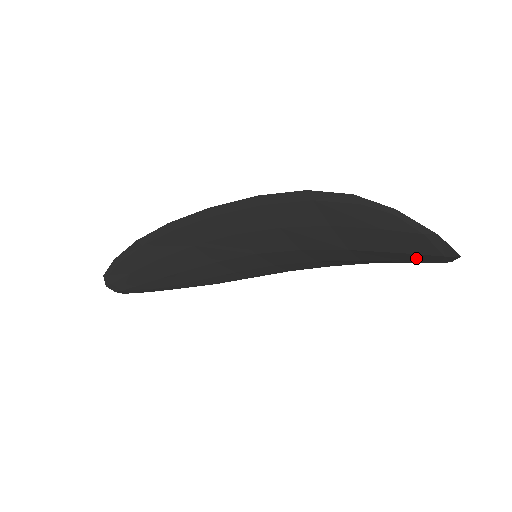
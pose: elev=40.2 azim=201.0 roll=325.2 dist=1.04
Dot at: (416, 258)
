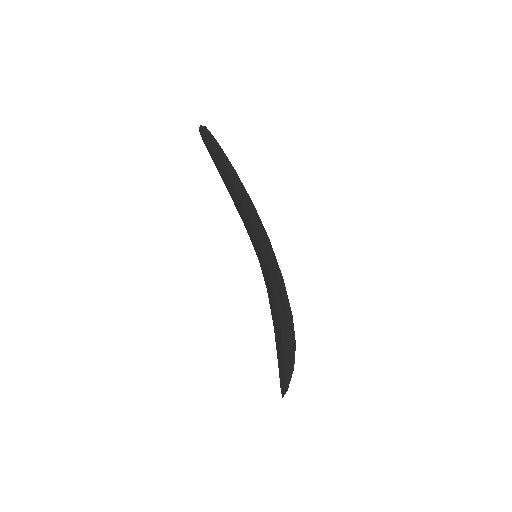
Dot at: occluded
